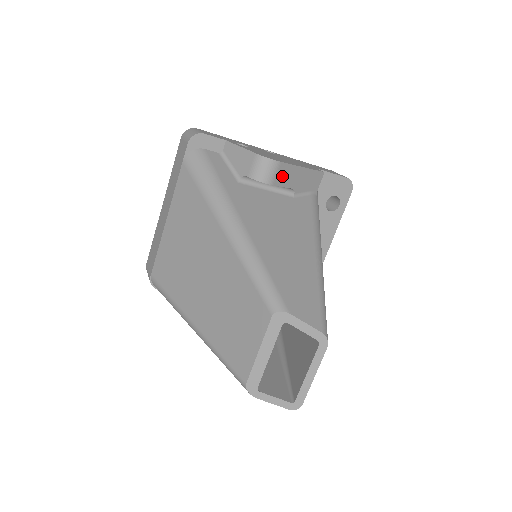
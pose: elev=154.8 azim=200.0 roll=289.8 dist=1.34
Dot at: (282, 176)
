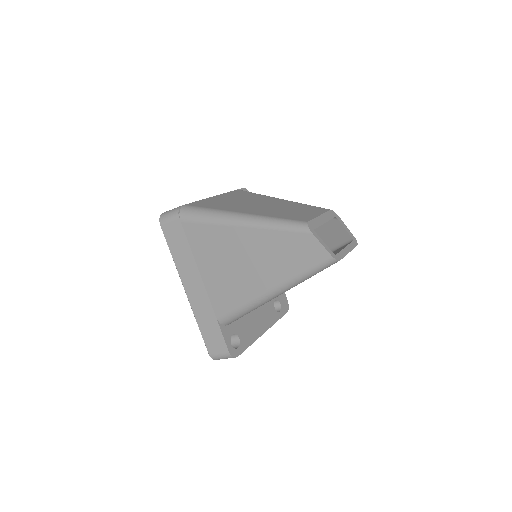
Dot at: occluded
